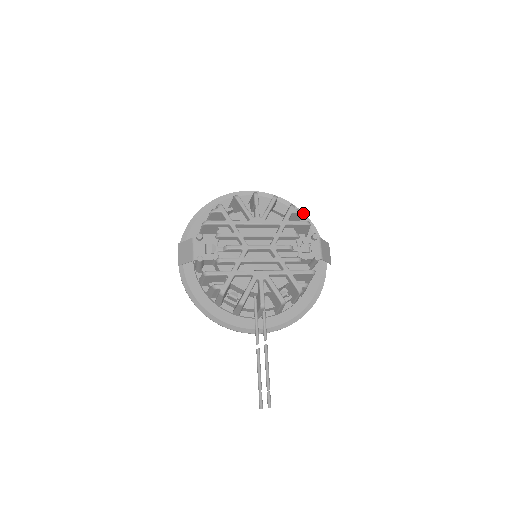
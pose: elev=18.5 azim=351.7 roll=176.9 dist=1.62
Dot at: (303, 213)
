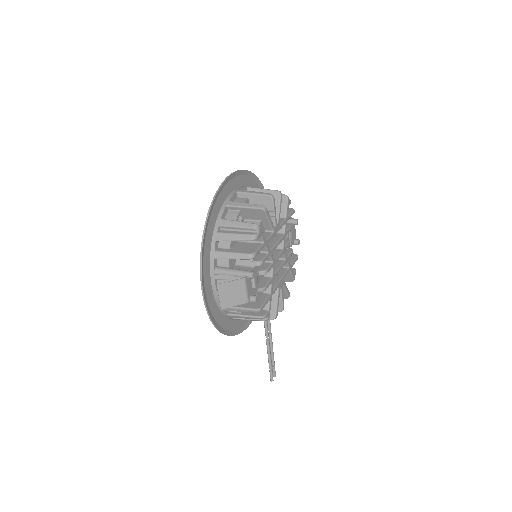
Dot at: occluded
